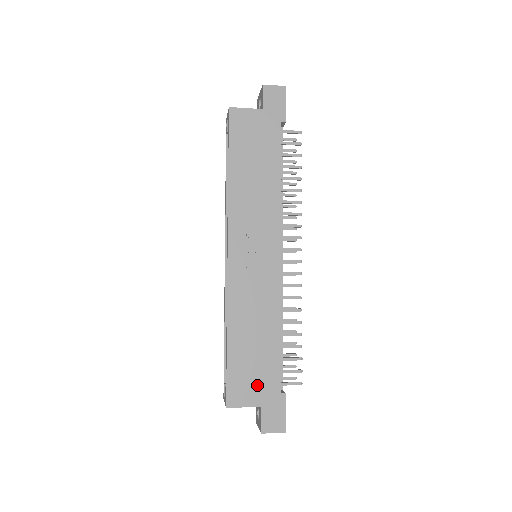
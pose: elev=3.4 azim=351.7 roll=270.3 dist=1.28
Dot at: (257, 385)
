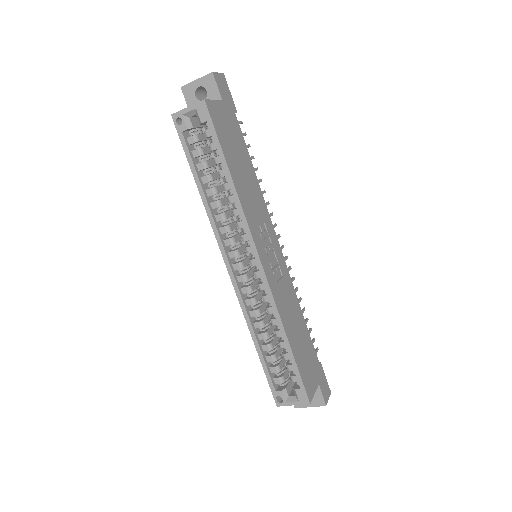
Dot at: (312, 369)
